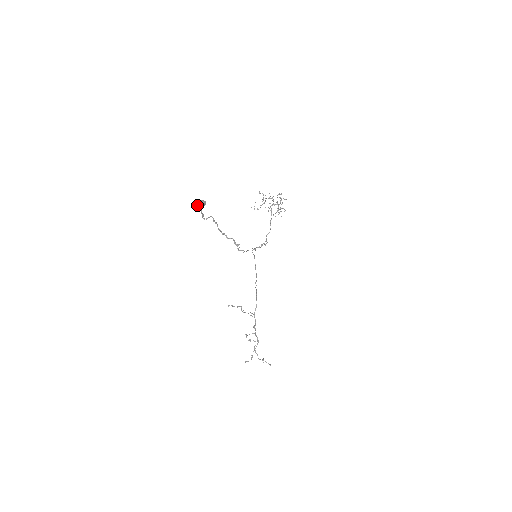
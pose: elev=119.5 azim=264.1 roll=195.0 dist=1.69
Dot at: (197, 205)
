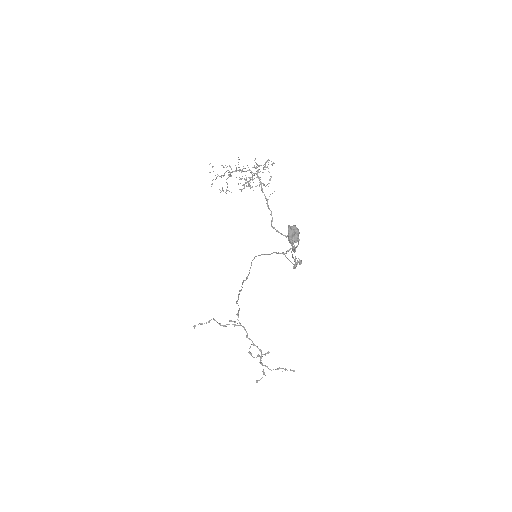
Dot at: (295, 238)
